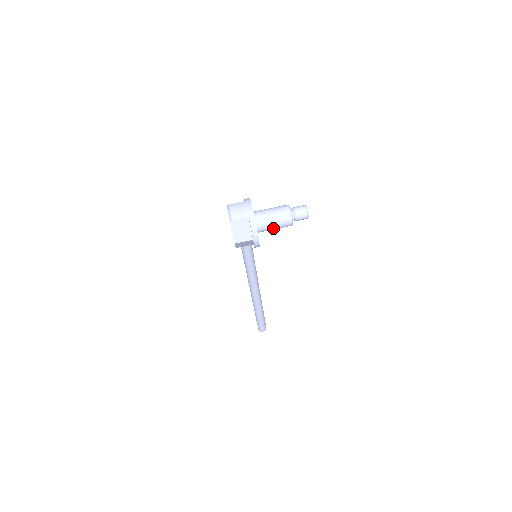
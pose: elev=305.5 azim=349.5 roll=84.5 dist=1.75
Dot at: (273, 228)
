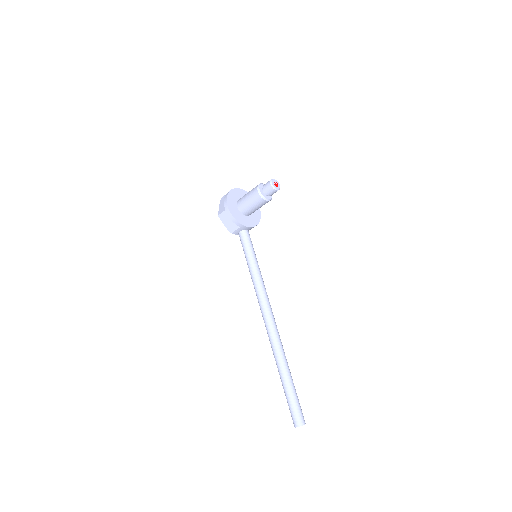
Dot at: (247, 202)
